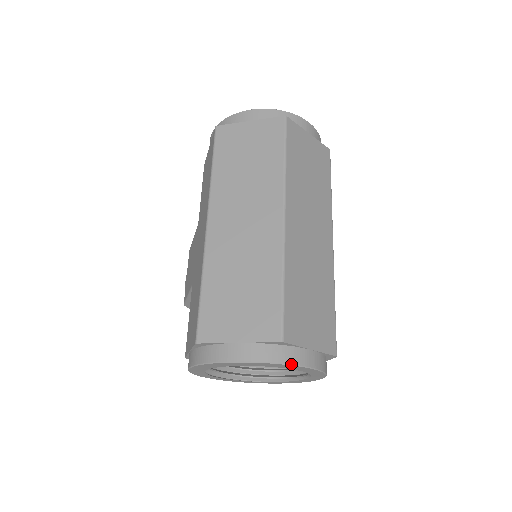
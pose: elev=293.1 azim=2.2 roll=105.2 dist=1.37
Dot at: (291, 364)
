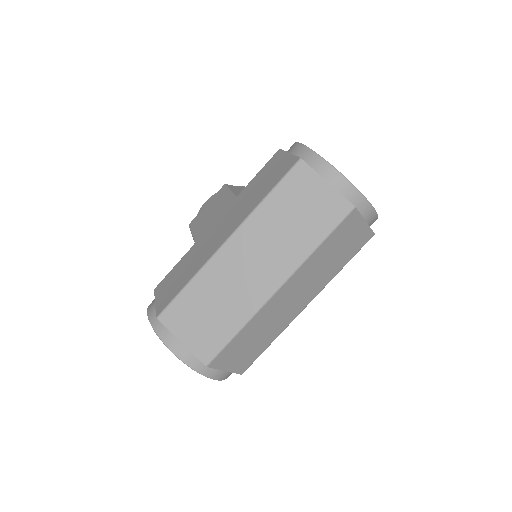
Dot at: (203, 375)
